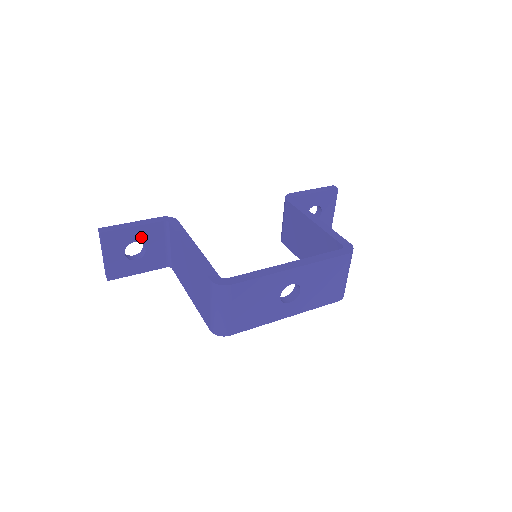
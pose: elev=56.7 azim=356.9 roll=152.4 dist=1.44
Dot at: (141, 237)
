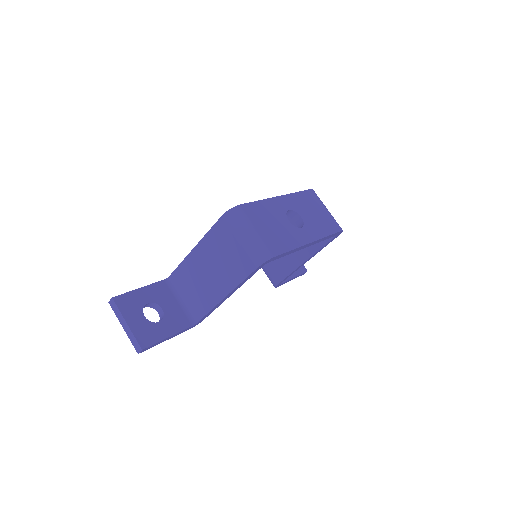
Dot at: (152, 298)
